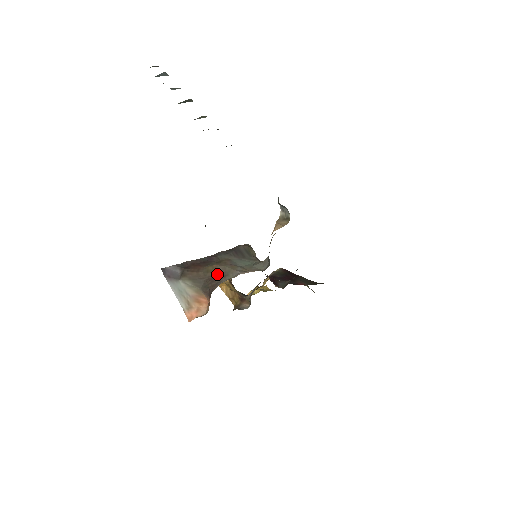
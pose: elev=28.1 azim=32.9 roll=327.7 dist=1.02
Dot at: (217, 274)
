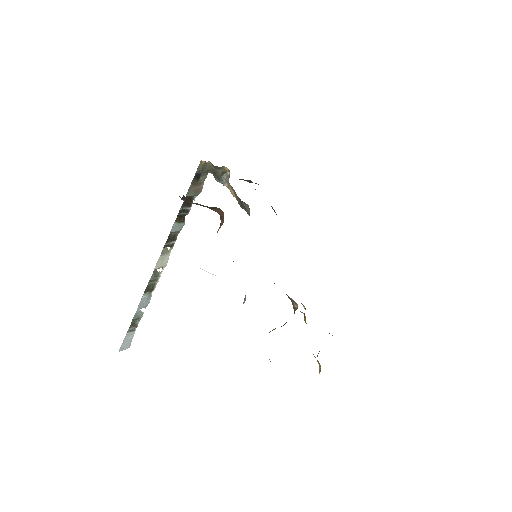
Dot at: occluded
